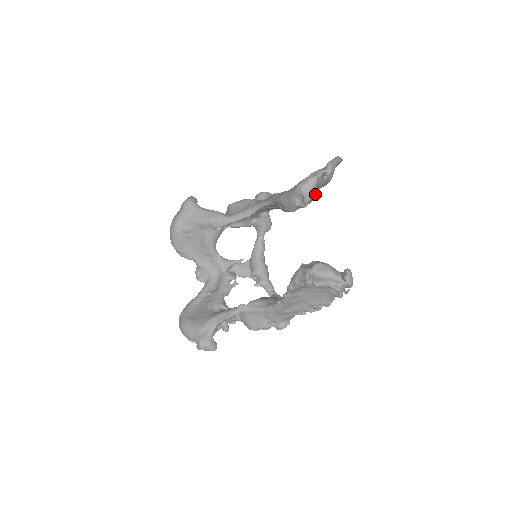
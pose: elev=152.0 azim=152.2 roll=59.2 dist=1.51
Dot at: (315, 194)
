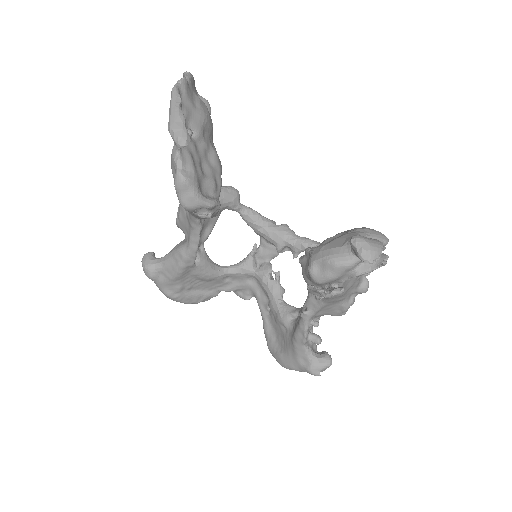
Dot at: (213, 164)
